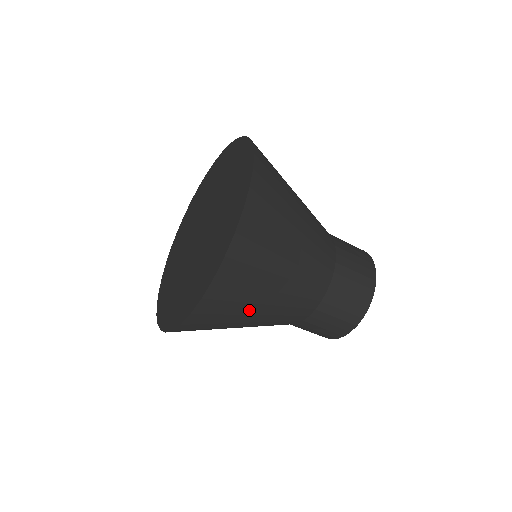
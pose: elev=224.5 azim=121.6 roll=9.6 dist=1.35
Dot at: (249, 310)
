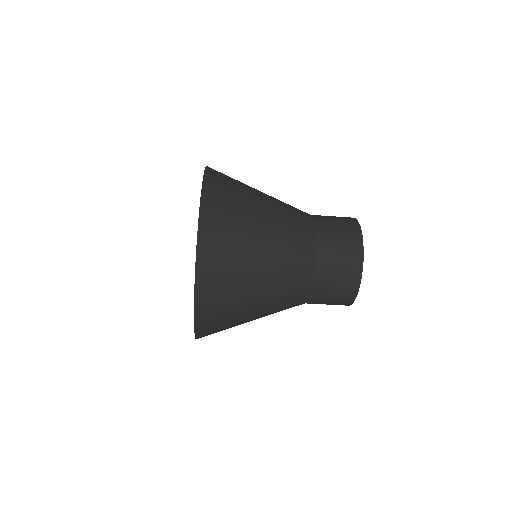
Dot at: occluded
